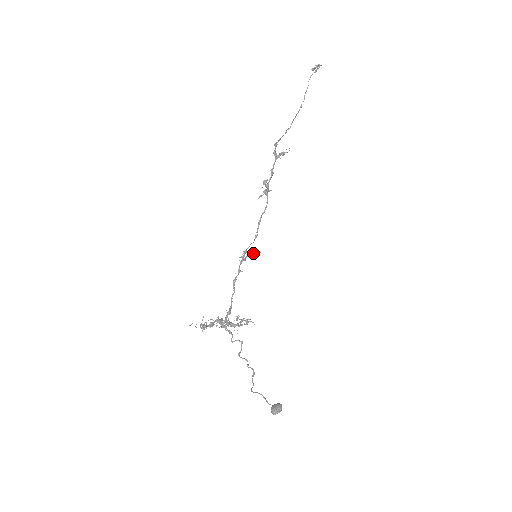
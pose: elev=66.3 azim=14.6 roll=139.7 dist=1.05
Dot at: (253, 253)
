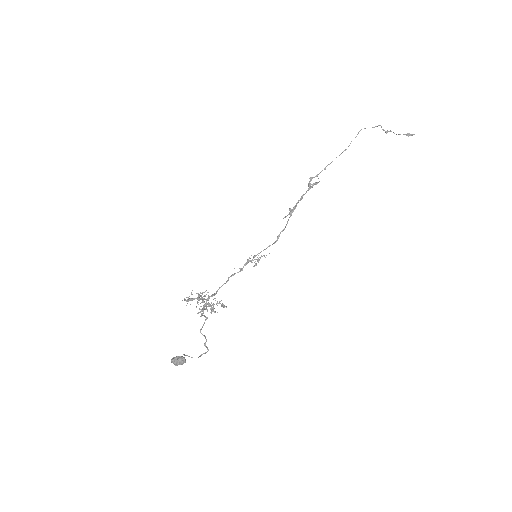
Dot at: (259, 257)
